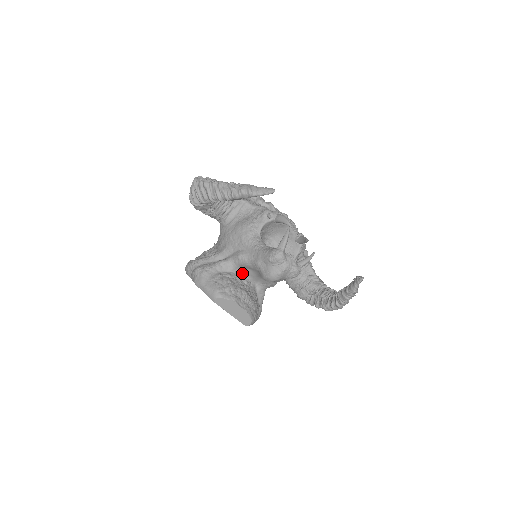
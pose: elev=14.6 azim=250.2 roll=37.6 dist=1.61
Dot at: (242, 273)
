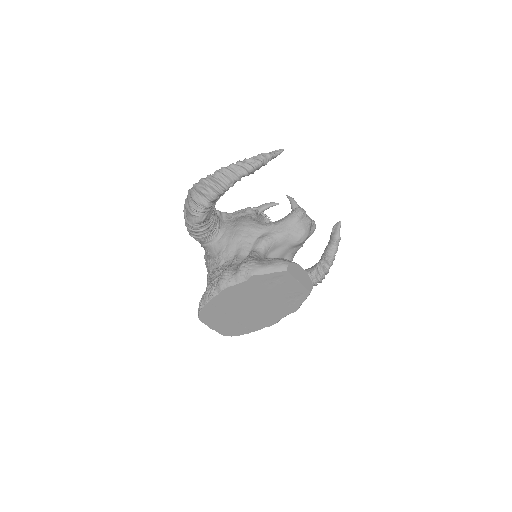
Dot at: occluded
